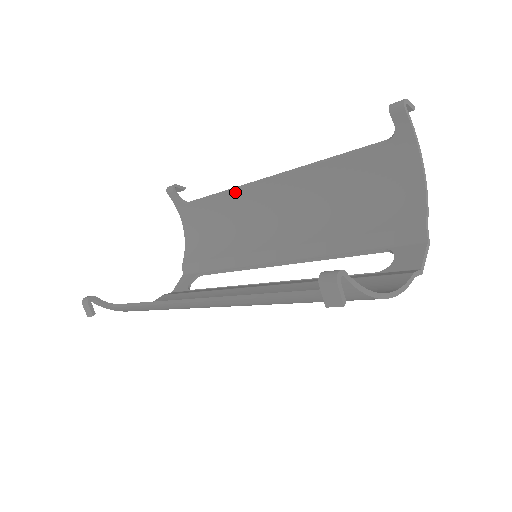
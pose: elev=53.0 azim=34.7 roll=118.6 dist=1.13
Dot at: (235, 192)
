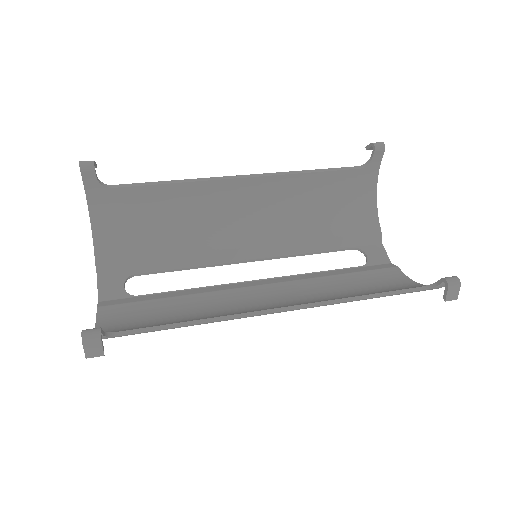
Dot at: (196, 184)
